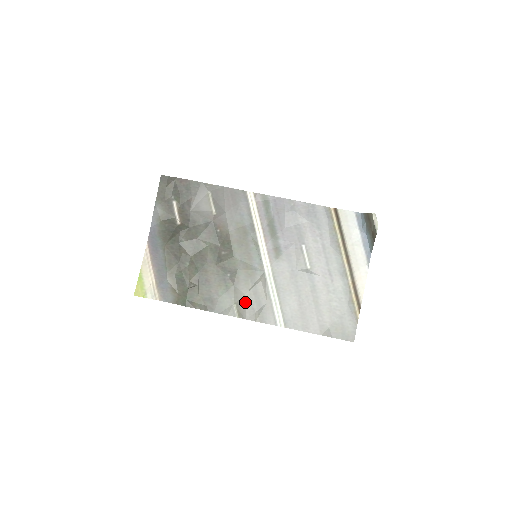
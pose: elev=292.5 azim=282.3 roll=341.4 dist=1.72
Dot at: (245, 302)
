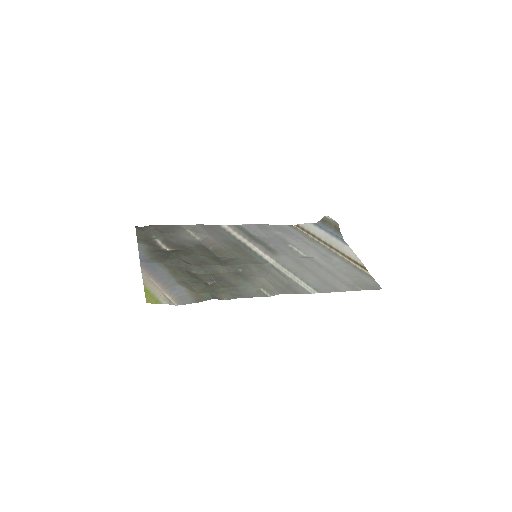
Dot at: (269, 284)
